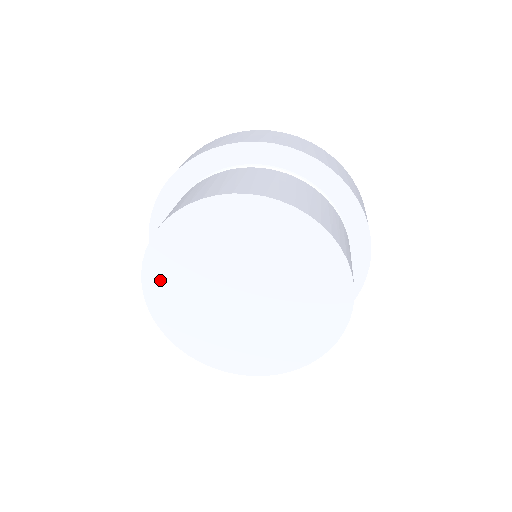
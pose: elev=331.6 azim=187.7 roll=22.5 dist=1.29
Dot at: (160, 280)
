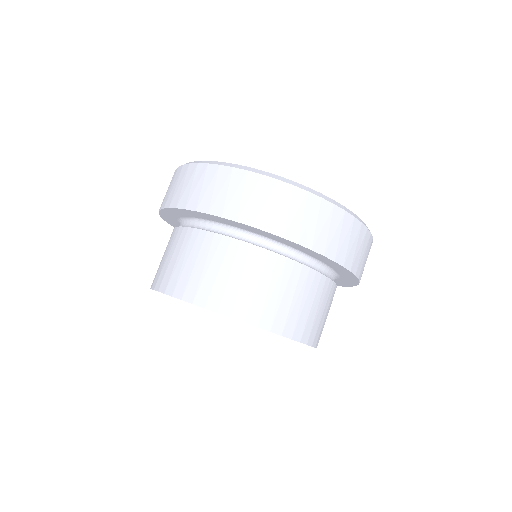
Dot at: occluded
